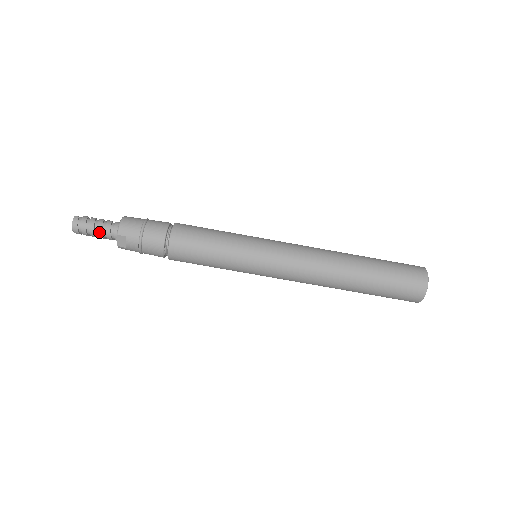
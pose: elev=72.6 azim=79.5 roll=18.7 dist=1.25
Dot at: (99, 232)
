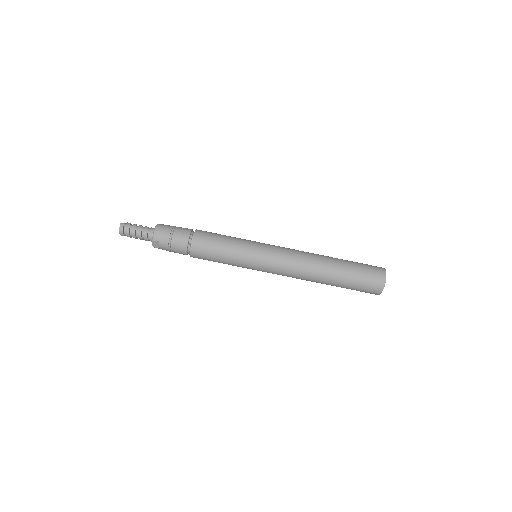
Dot at: (139, 236)
